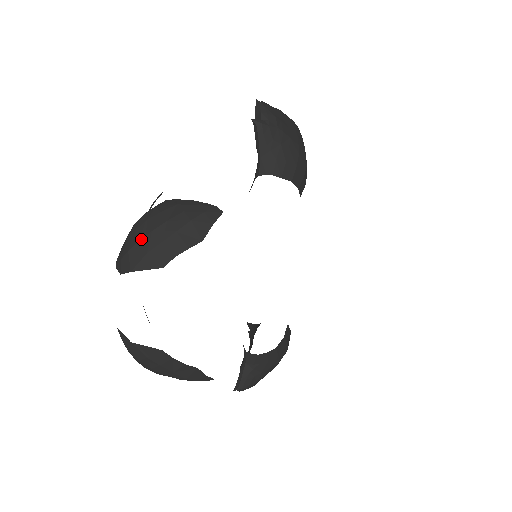
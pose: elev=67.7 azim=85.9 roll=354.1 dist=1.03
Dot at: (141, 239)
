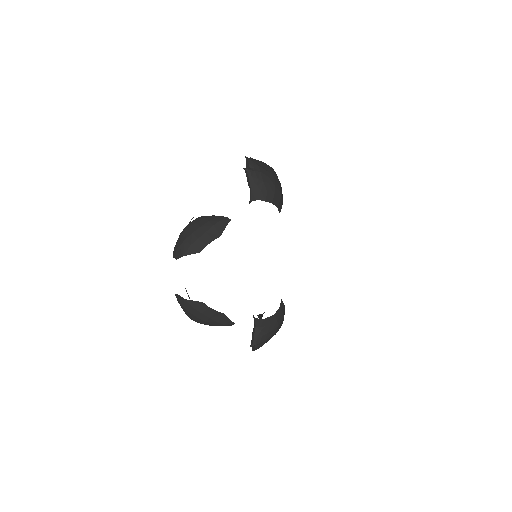
Dot at: (186, 238)
